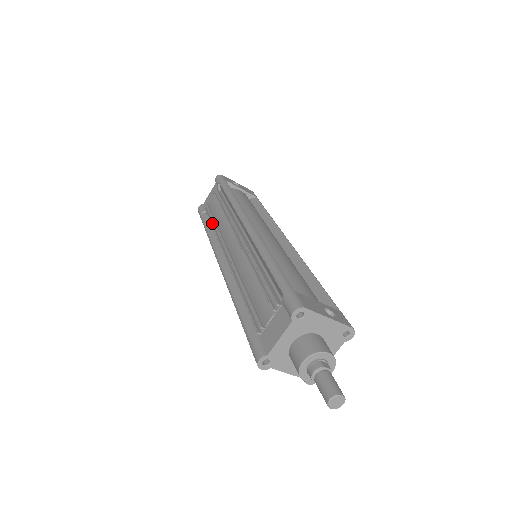
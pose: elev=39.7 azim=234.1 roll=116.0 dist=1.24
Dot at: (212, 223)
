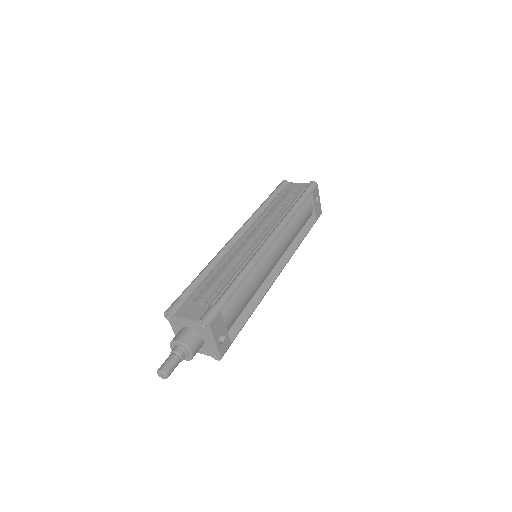
Dot at: (271, 204)
